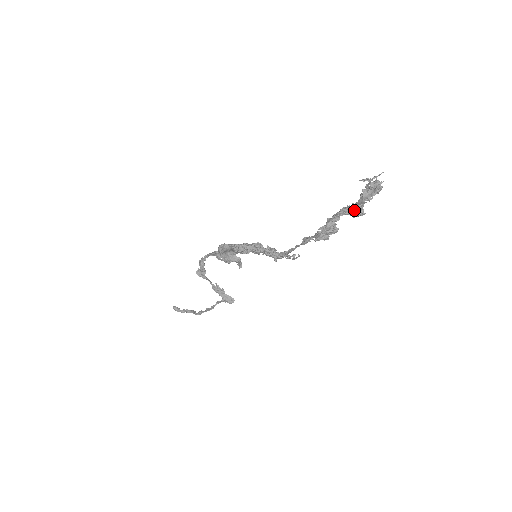
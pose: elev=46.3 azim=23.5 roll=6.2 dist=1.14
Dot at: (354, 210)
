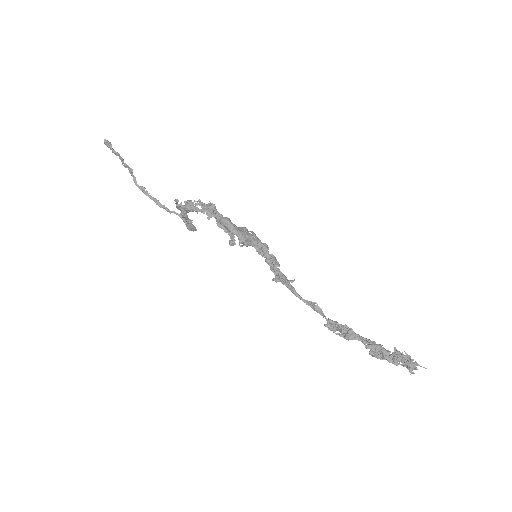
Dot at: (378, 356)
